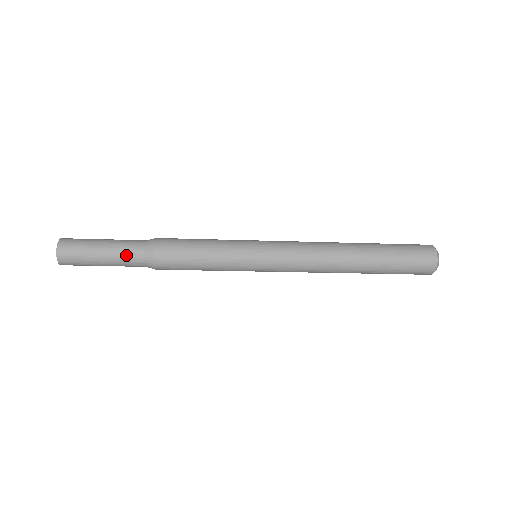
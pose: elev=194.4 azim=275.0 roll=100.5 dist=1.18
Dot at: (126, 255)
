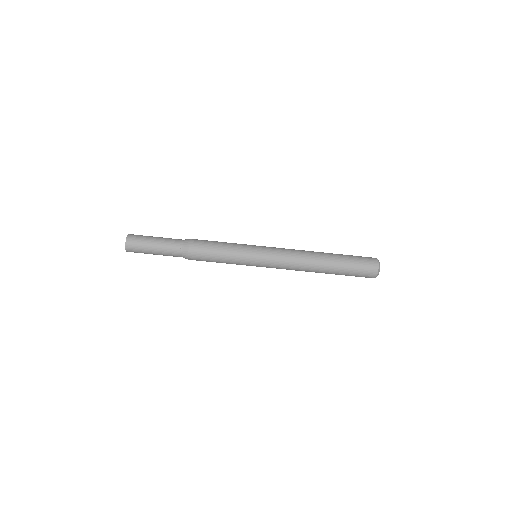
Dot at: (171, 241)
